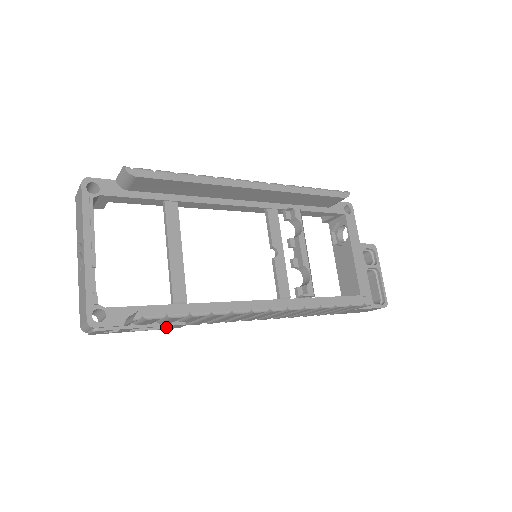
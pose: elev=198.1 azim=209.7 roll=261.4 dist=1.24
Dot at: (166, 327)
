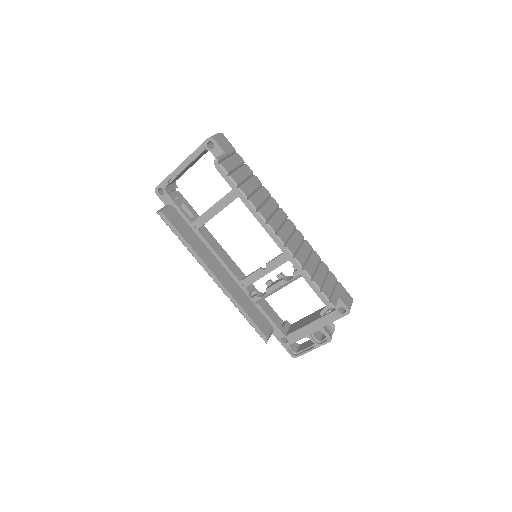
Dot at: occluded
